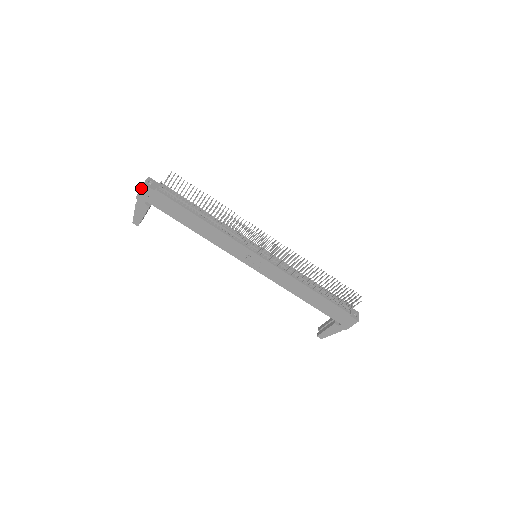
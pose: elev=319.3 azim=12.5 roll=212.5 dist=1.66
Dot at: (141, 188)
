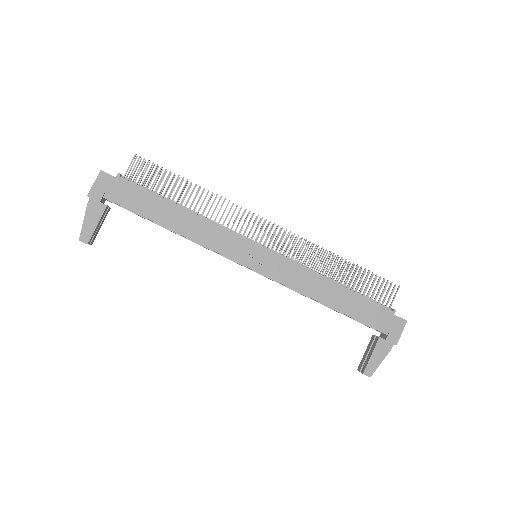
Dot at: (97, 178)
